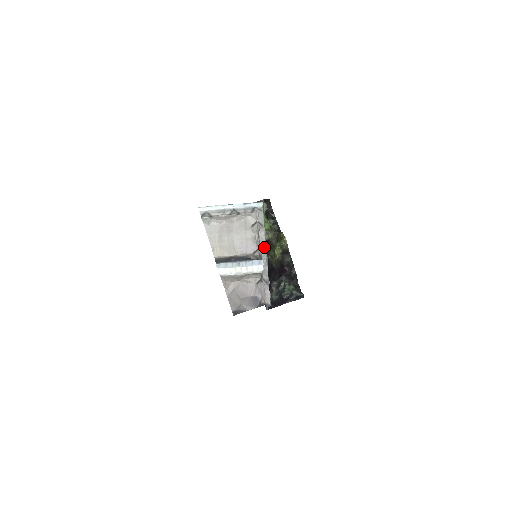
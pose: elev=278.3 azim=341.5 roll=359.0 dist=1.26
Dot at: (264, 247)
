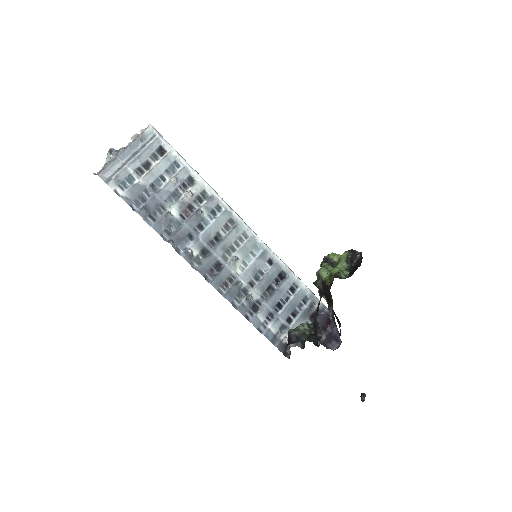
Dot at: (127, 146)
